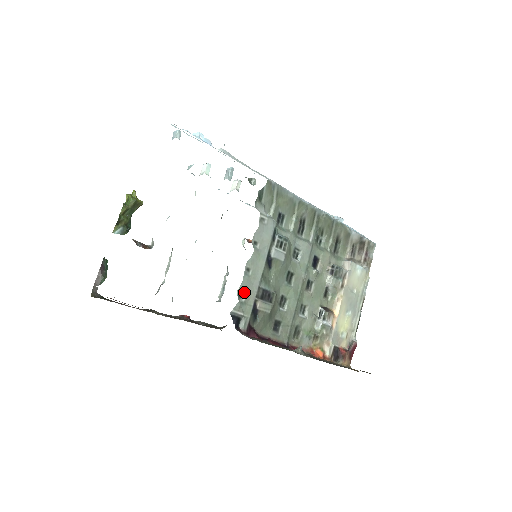
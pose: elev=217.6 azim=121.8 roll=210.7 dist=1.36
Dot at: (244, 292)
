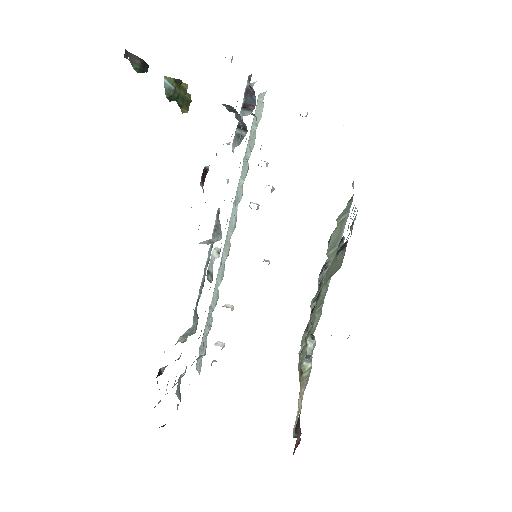
Dot at: (353, 216)
